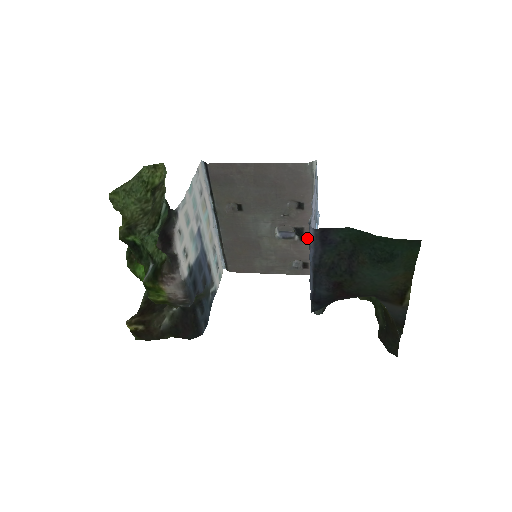
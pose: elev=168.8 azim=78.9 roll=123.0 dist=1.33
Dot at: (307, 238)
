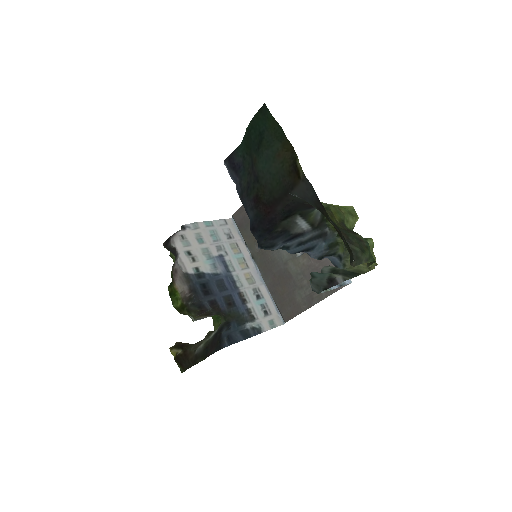
Dot at: occluded
